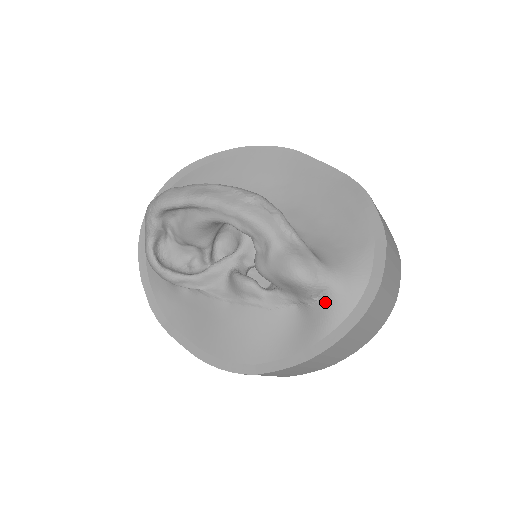
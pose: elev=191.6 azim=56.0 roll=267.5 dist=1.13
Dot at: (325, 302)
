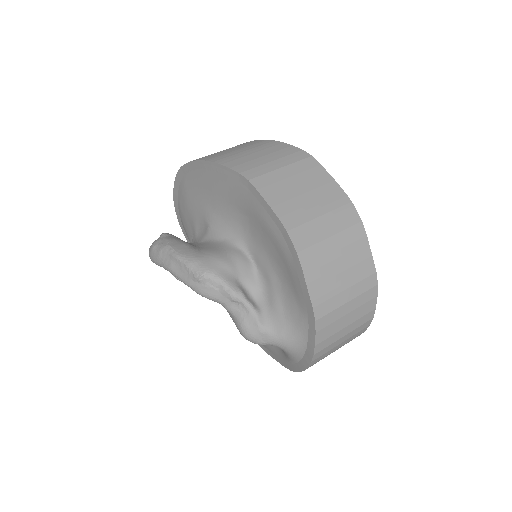
Dot at: occluded
